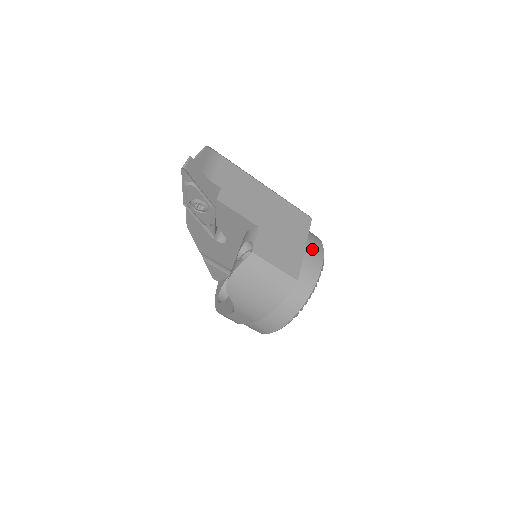
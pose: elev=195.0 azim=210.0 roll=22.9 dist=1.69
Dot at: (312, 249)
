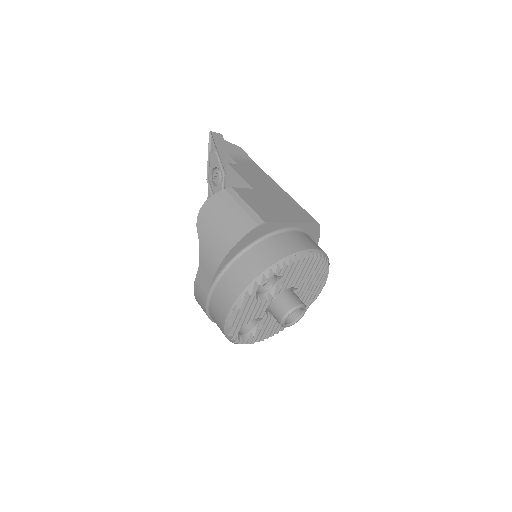
Dot at: (306, 239)
